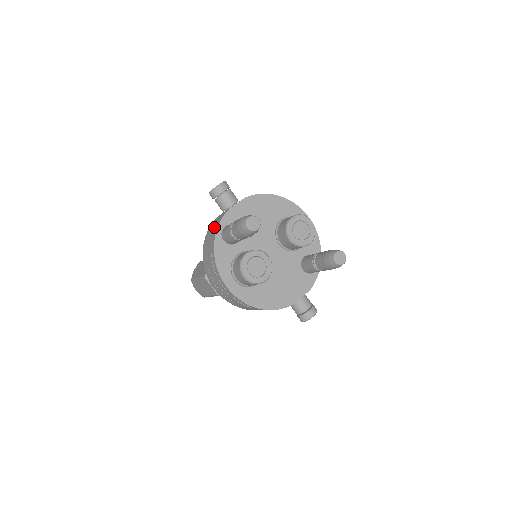
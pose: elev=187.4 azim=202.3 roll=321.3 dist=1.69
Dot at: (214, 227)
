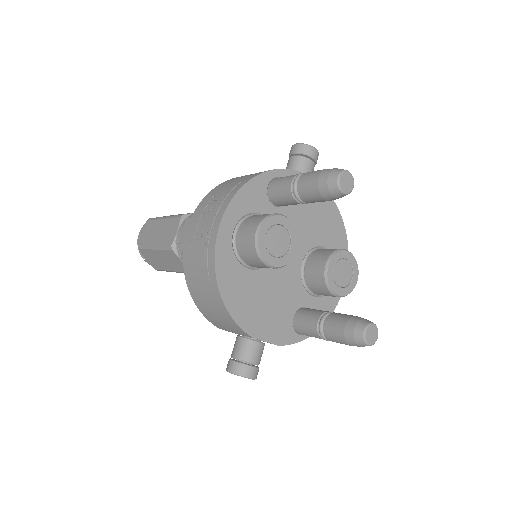
Dot at: occluded
